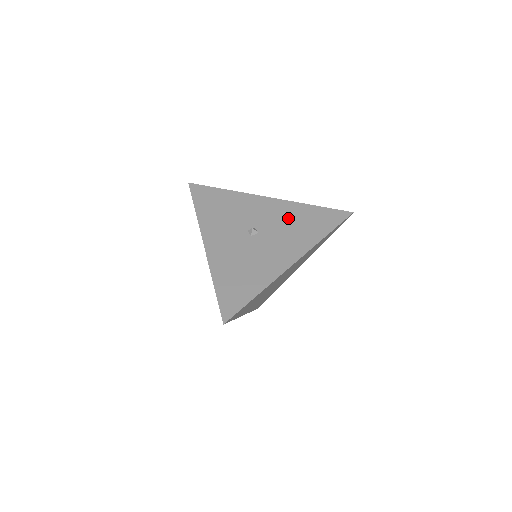
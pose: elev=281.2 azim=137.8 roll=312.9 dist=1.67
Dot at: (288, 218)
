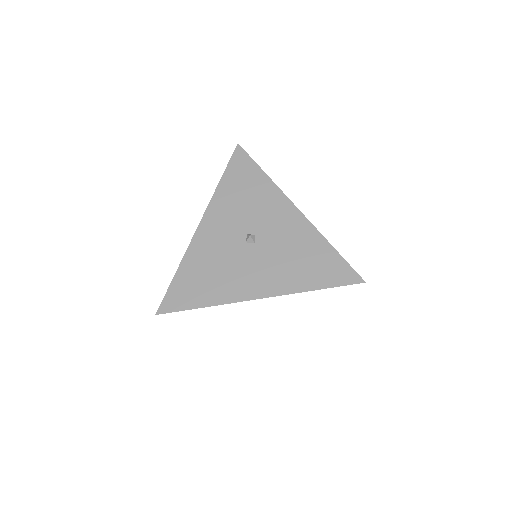
Dot at: (295, 245)
